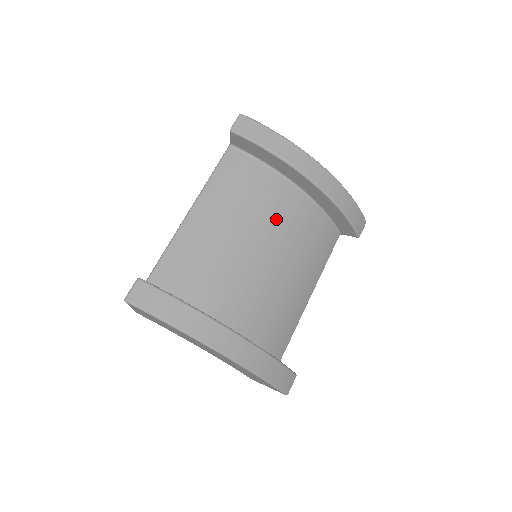
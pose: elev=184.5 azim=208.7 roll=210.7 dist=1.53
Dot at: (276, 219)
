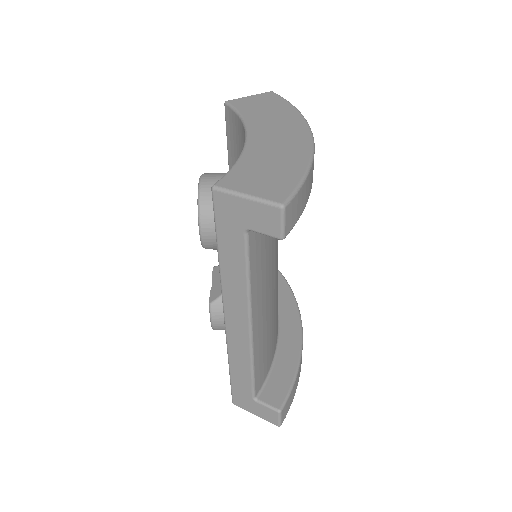
Dot at: occluded
